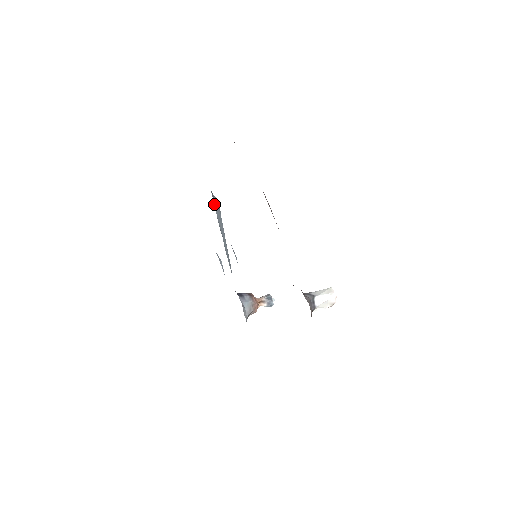
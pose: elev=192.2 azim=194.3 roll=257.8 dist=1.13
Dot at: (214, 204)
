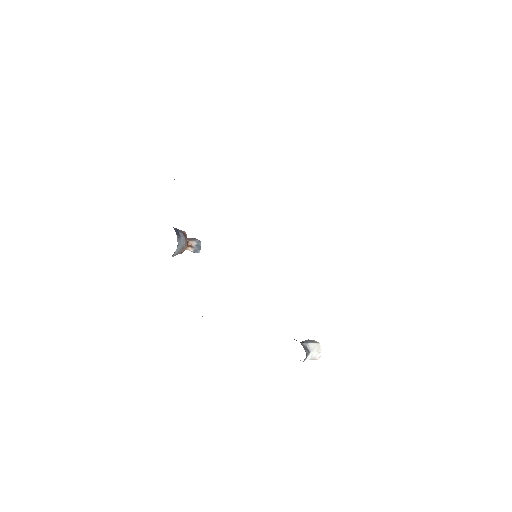
Dot at: occluded
